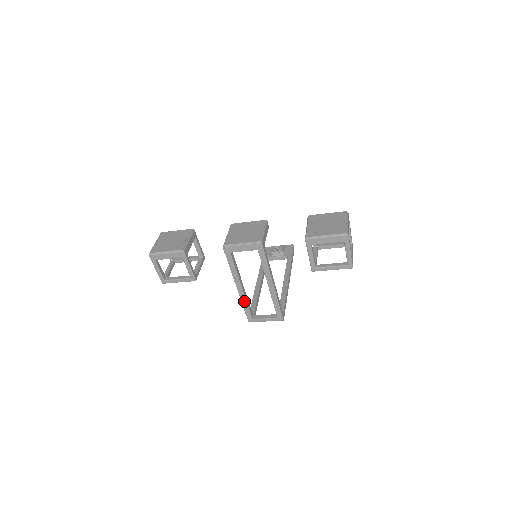
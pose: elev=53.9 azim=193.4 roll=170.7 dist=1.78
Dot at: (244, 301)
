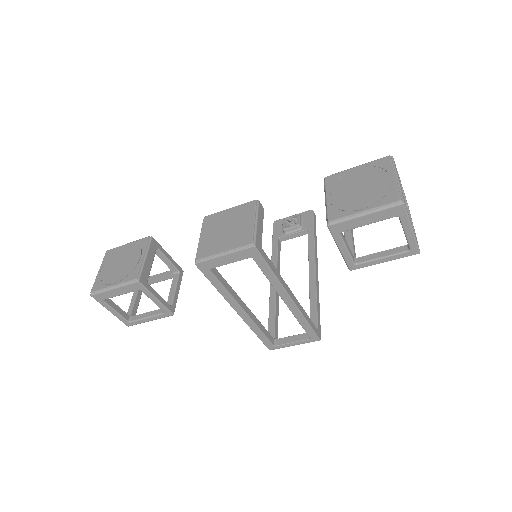
Dot at: (254, 327)
